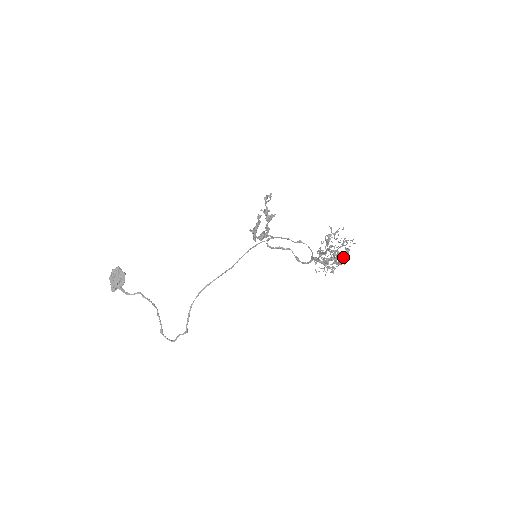
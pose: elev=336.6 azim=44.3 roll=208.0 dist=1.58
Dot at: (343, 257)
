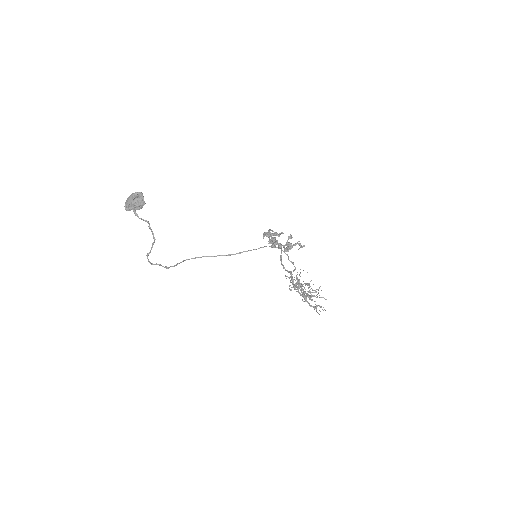
Dot at: (309, 299)
